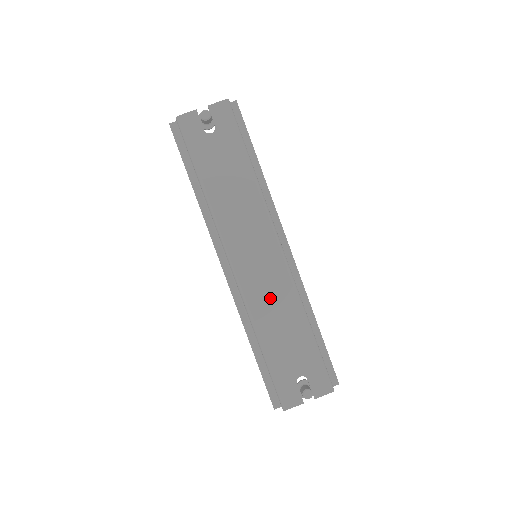
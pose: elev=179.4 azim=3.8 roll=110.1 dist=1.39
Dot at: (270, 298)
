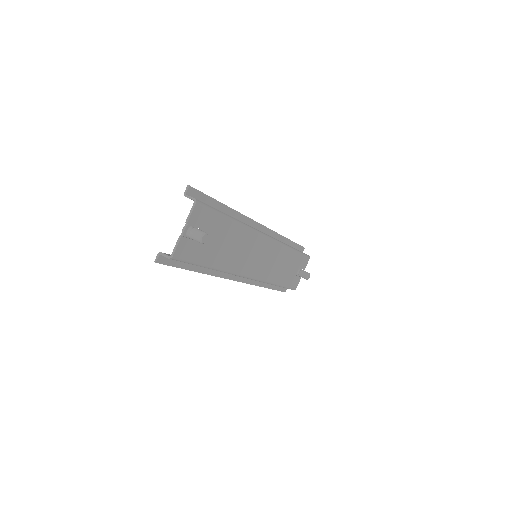
Dot at: (274, 264)
